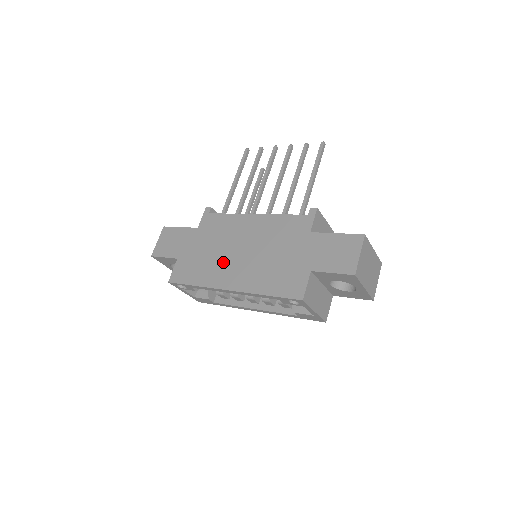
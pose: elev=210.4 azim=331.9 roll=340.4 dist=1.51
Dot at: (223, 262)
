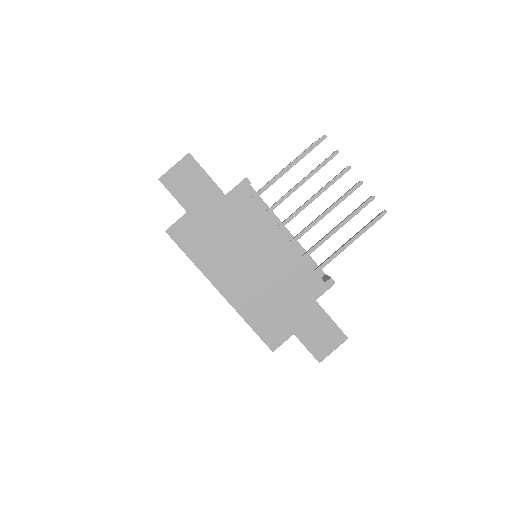
Dot at: (230, 260)
